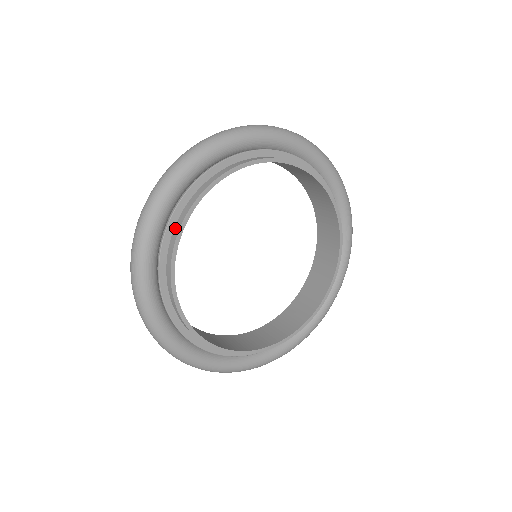
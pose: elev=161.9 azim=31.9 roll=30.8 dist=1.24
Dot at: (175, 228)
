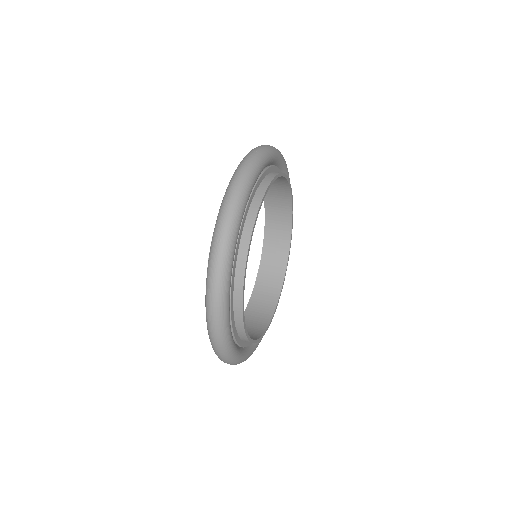
Dot at: (237, 326)
